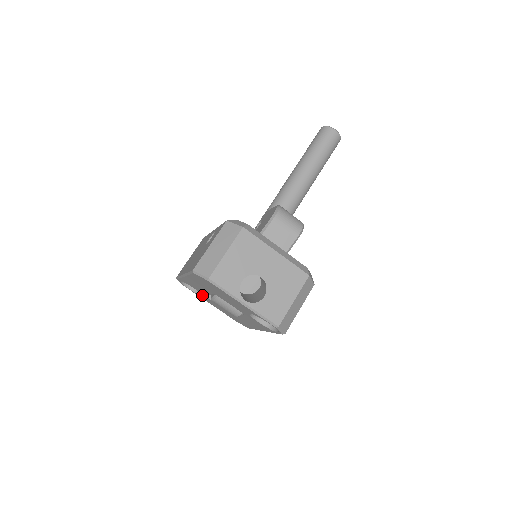
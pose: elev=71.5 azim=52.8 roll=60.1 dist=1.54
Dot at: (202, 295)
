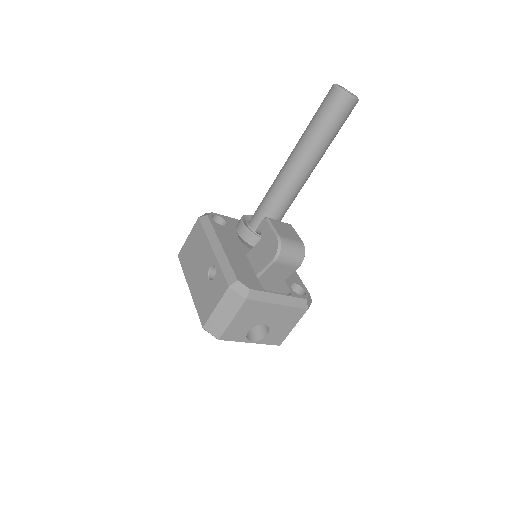
Dot at: occluded
